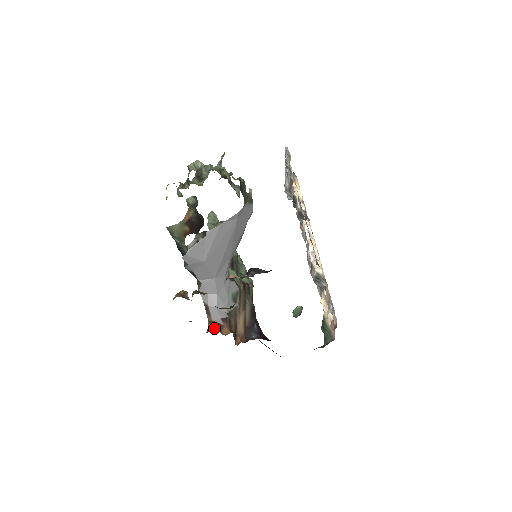
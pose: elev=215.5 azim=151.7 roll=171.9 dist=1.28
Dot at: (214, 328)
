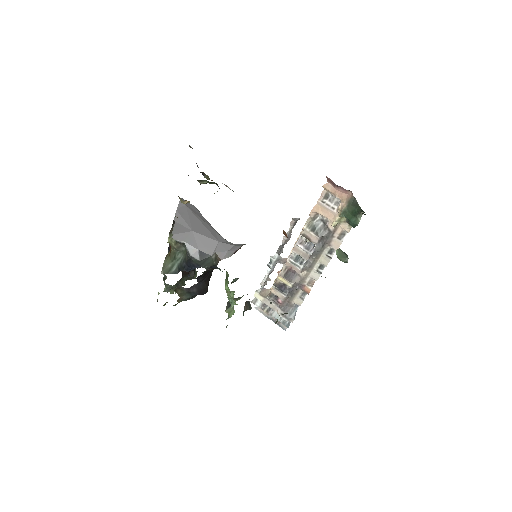
Dot at: occluded
